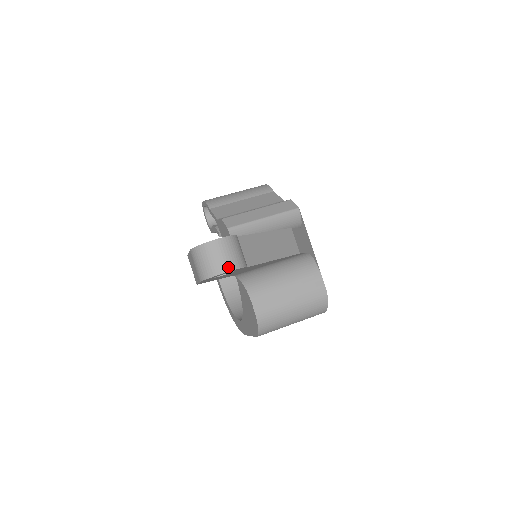
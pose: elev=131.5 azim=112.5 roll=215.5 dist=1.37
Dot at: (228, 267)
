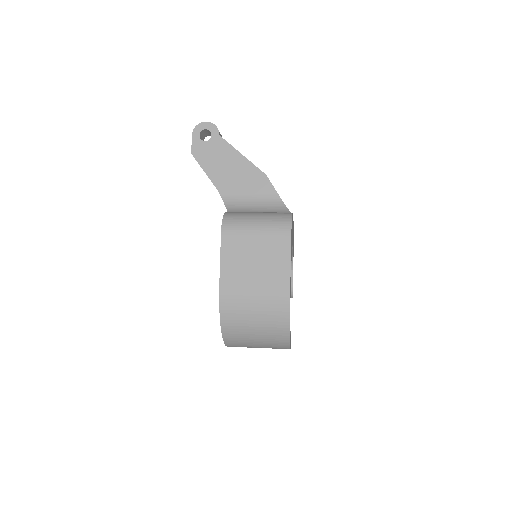
Dot at: (208, 123)
